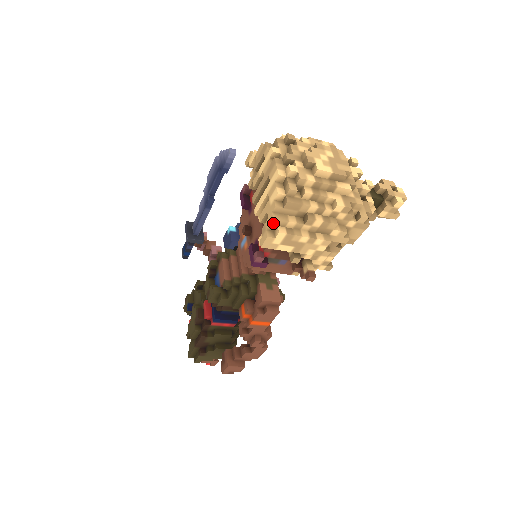
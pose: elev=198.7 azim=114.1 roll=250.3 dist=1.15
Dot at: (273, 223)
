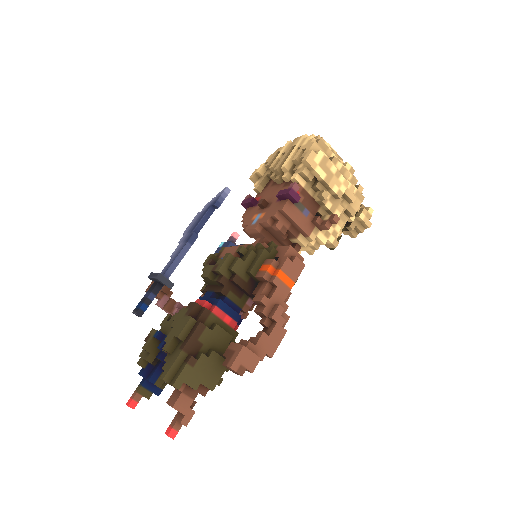
Dot at: (313, 146)
